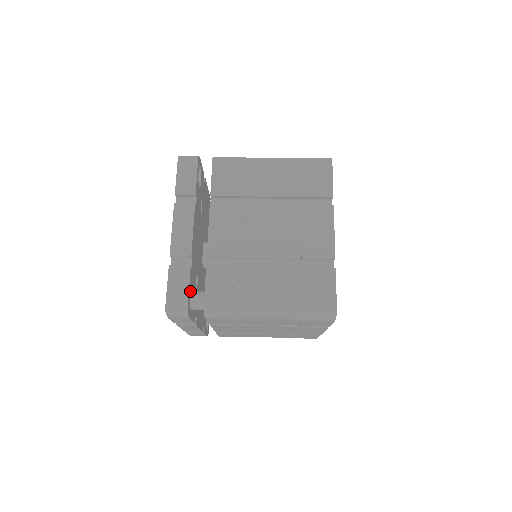
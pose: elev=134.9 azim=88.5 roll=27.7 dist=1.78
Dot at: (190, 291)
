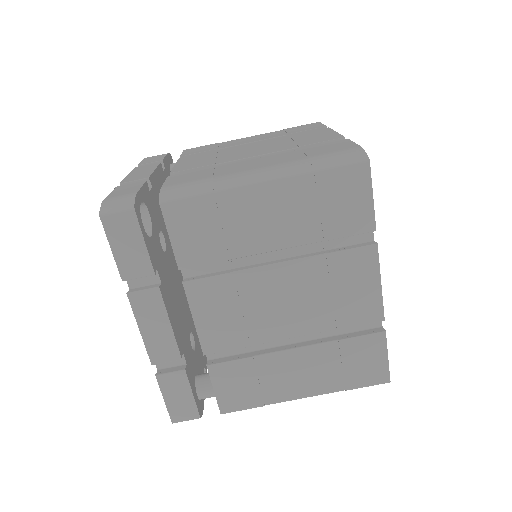
Dot at: (194, 389)
